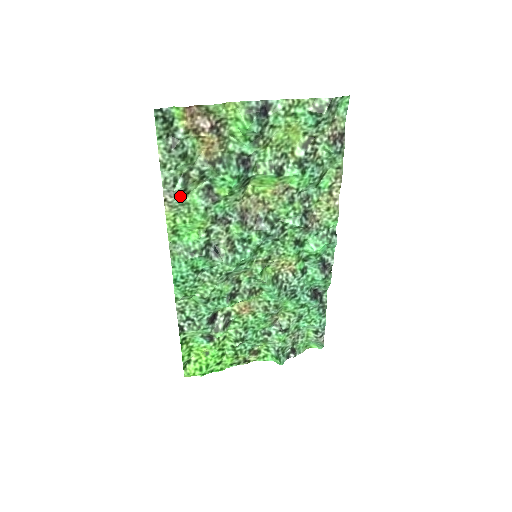
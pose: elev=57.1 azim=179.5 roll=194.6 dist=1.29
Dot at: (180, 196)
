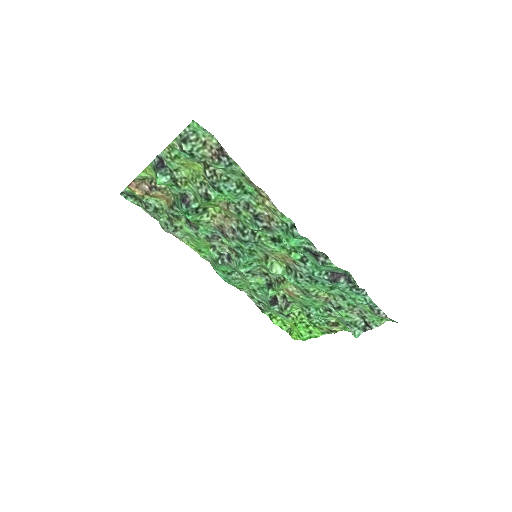
Dot at: (179, 231)
